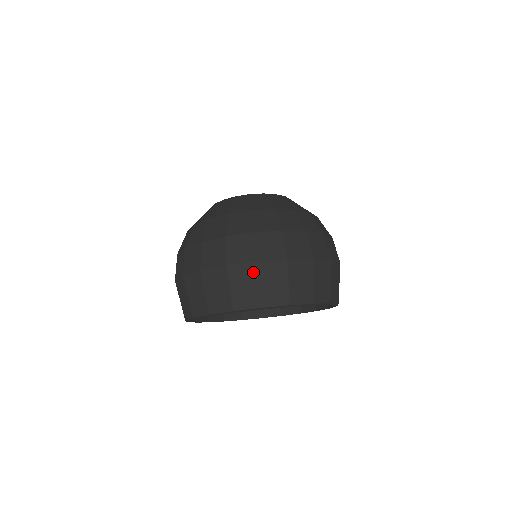
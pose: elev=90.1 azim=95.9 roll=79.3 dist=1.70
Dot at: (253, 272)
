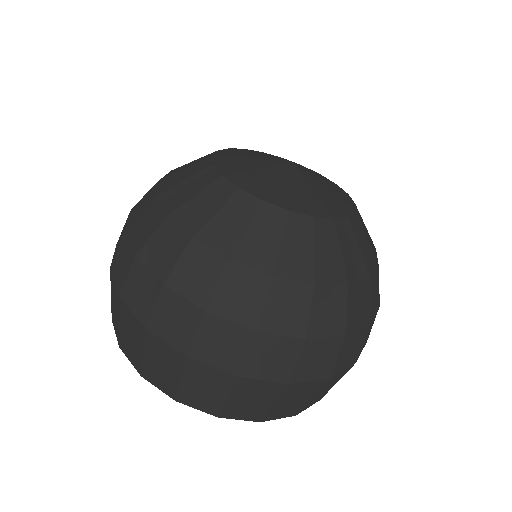
Dot at: (226, 384)
